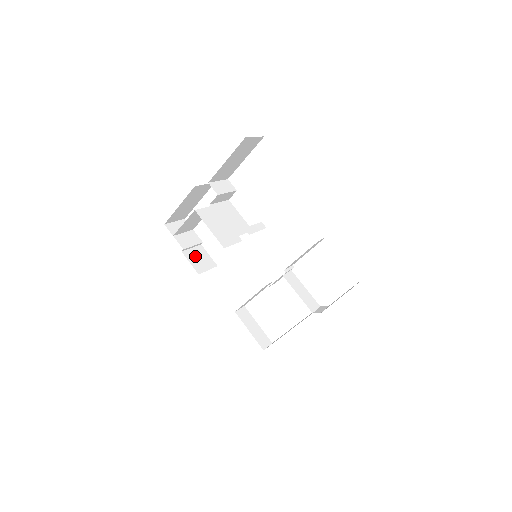
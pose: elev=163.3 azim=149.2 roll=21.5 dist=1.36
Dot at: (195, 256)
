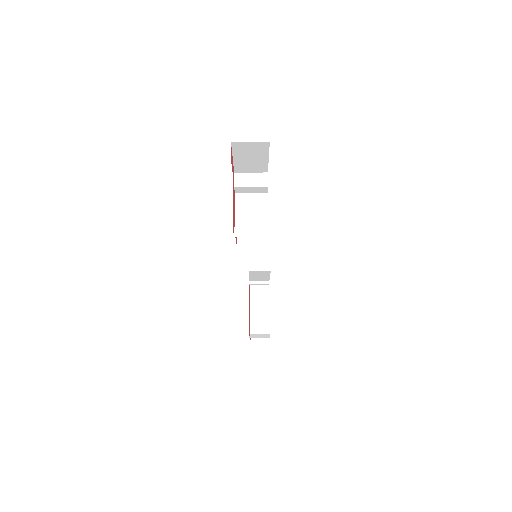
Dot at: occluded
